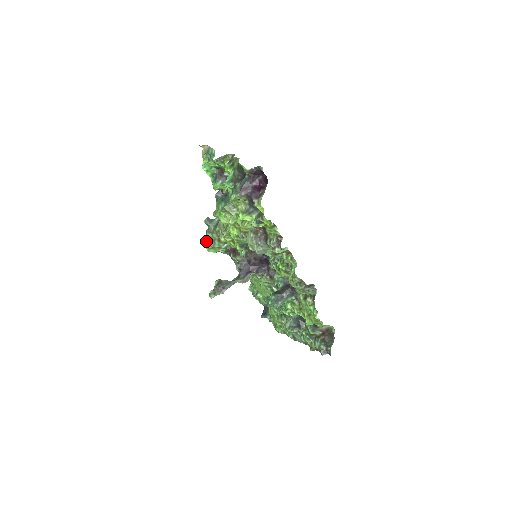
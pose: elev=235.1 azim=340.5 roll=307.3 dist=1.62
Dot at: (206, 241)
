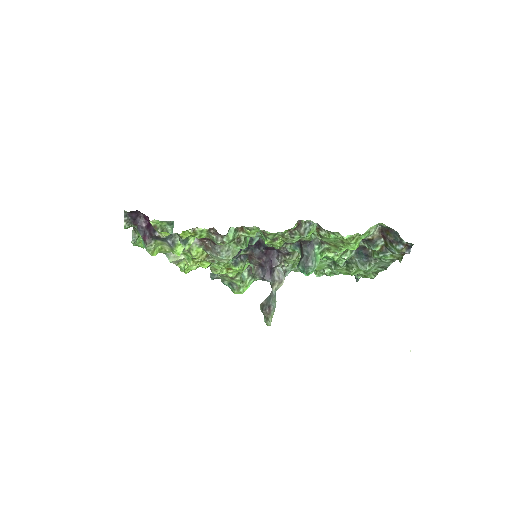
Dot at: (231, 289)
